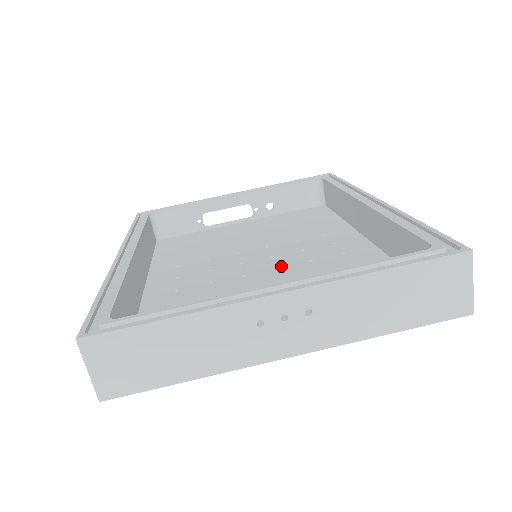
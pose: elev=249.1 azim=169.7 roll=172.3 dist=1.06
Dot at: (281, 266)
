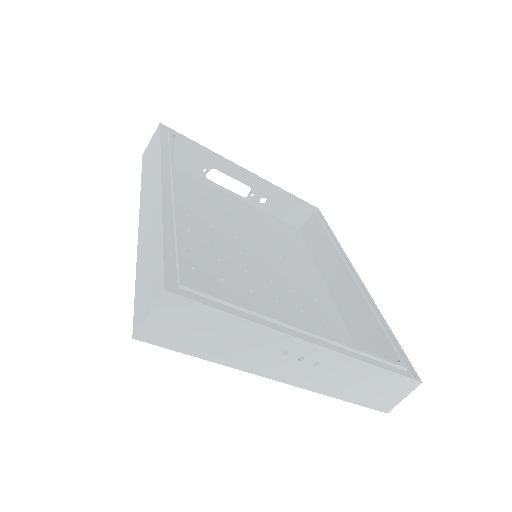
Dot at: (273, 281)
